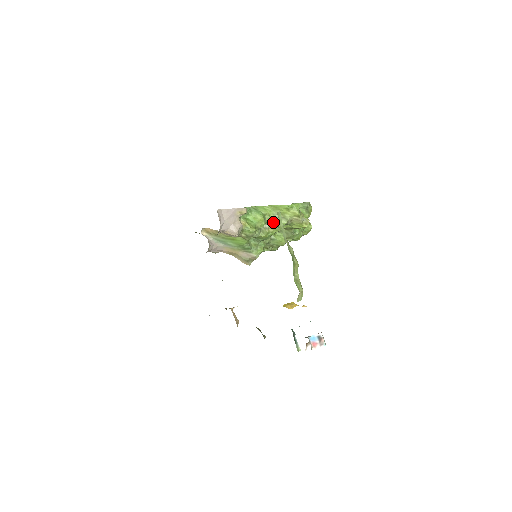
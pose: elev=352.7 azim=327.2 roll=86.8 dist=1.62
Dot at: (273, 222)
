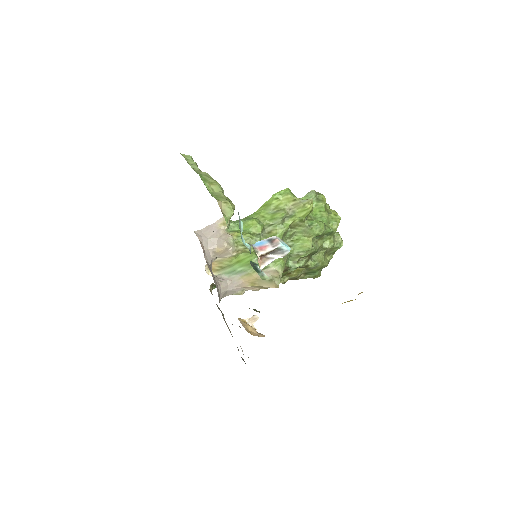
Dot at: (271, 221)
